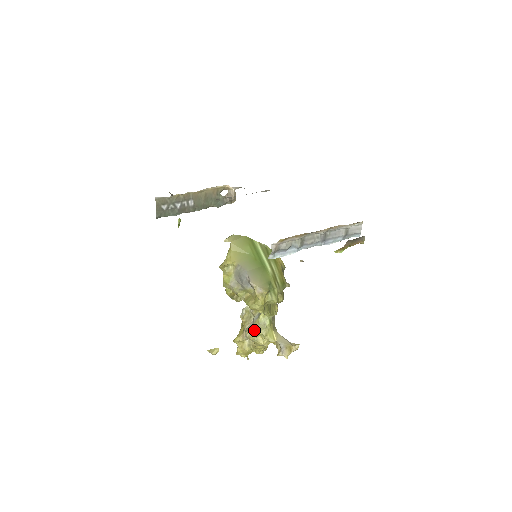
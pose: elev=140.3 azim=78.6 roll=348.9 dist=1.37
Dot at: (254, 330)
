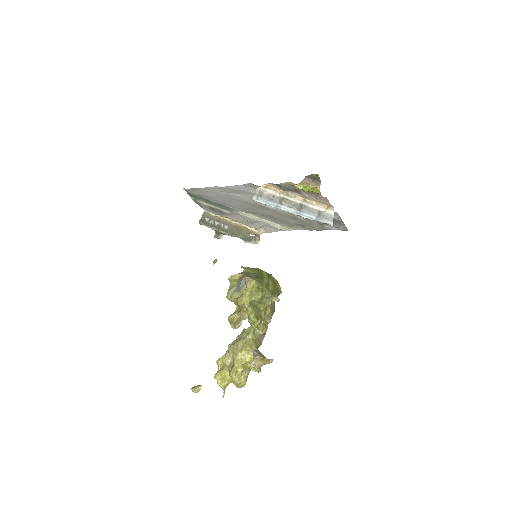
Dot at: (237, 340)
